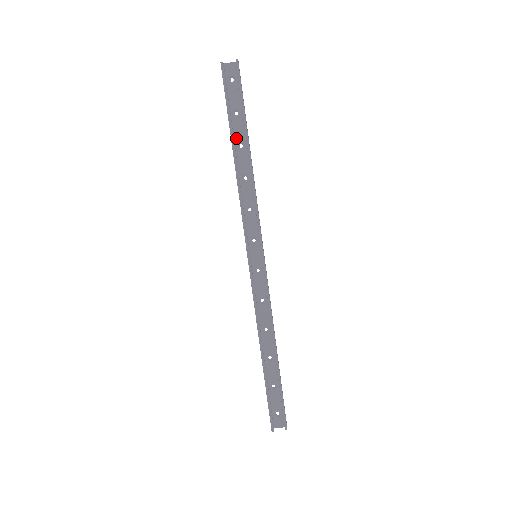
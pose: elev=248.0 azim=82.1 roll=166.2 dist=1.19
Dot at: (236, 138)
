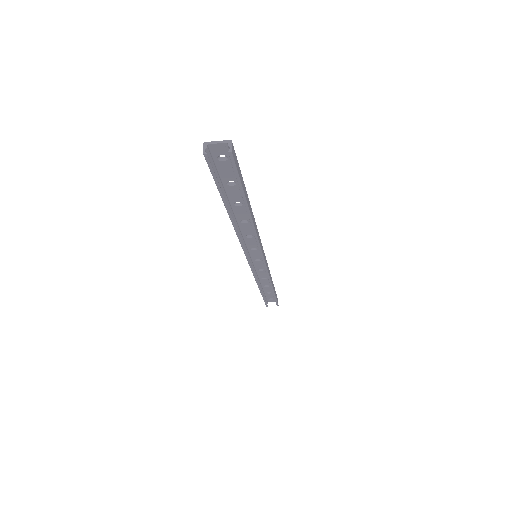
Dot at: (231, 199)
